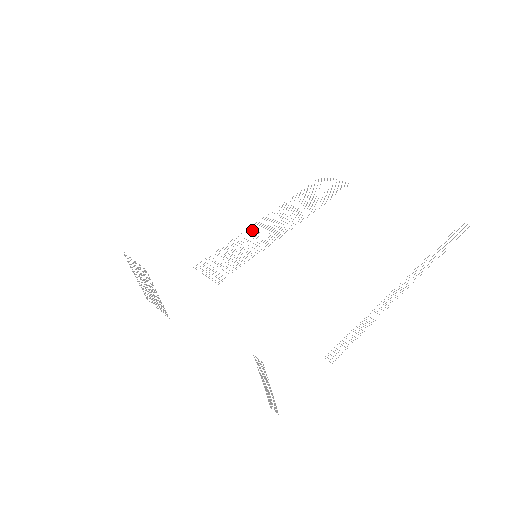
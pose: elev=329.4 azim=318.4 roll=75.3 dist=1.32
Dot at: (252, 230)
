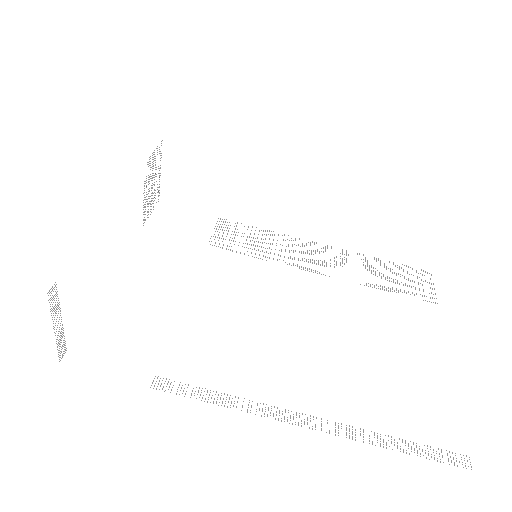
Dot at: occluded
